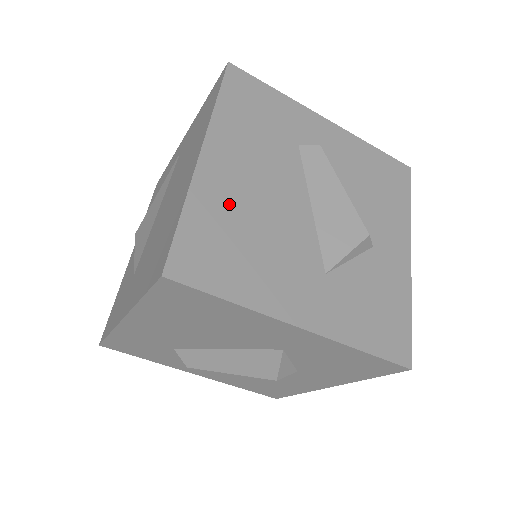
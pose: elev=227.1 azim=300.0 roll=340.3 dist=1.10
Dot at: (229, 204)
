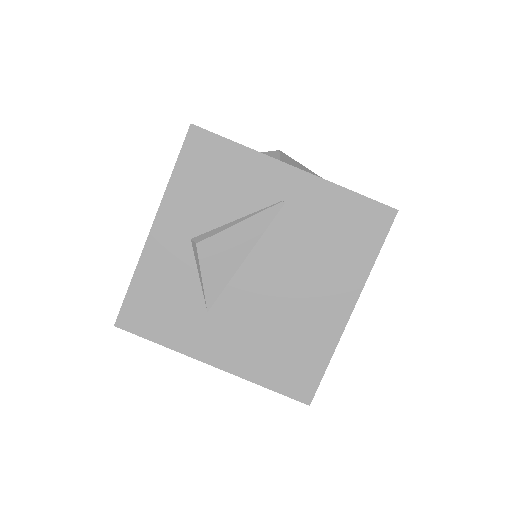
Dot at: occluded
